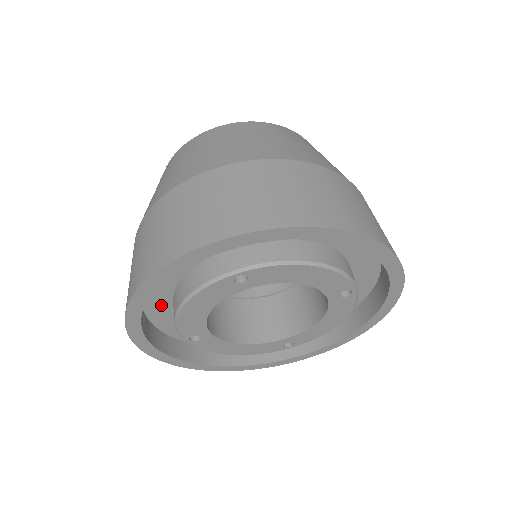
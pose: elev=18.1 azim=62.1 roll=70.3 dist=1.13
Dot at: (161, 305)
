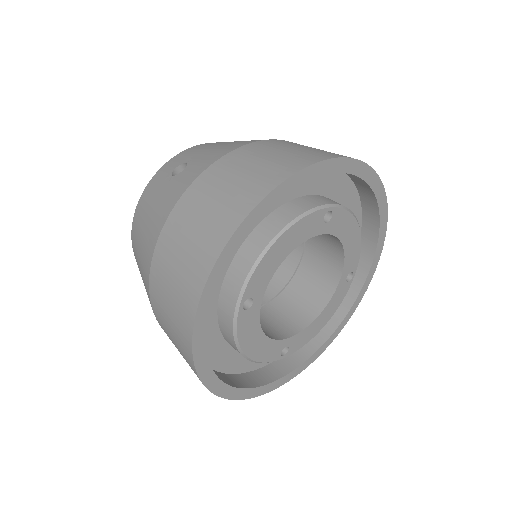
Dot at: occluded
